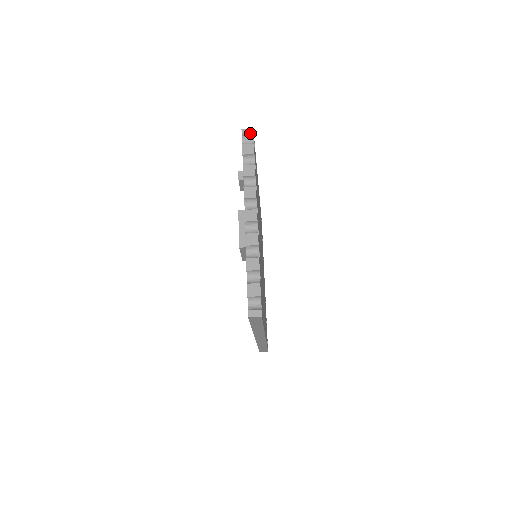
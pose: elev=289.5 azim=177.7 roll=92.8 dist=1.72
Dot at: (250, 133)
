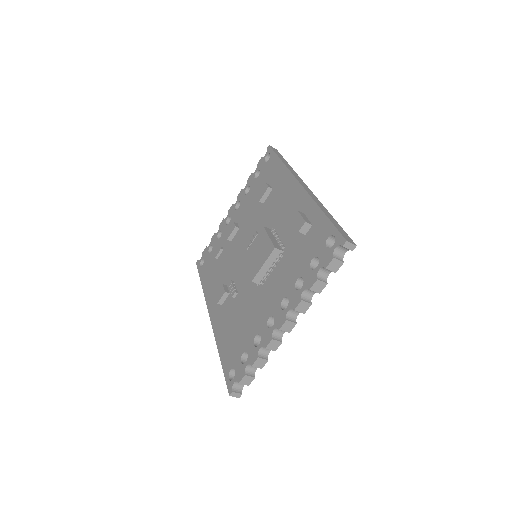
Dot at: (350, 249)
